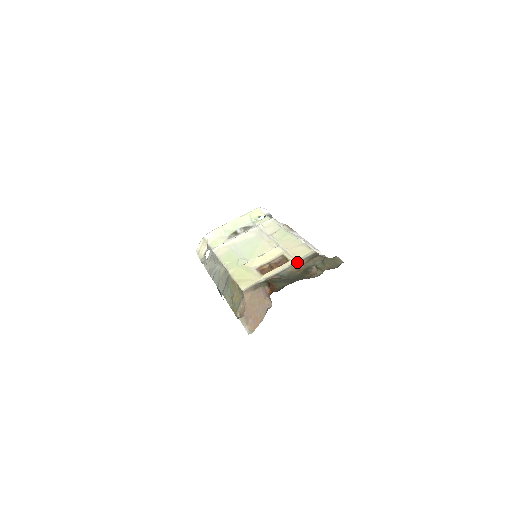
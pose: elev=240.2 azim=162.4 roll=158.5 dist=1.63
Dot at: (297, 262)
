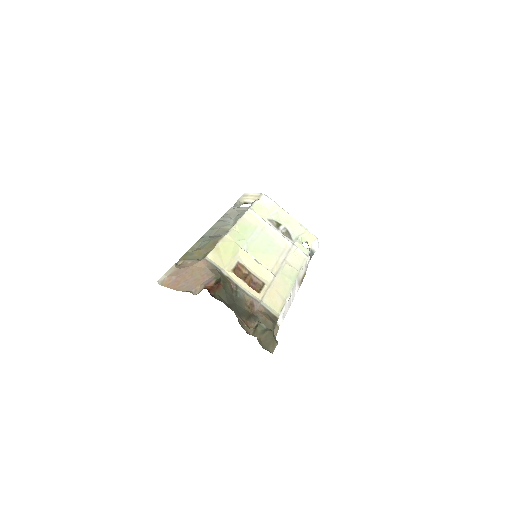
Dot at: (259, 302)
